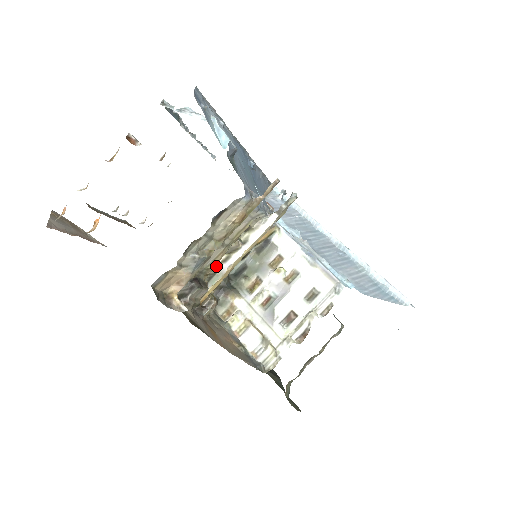
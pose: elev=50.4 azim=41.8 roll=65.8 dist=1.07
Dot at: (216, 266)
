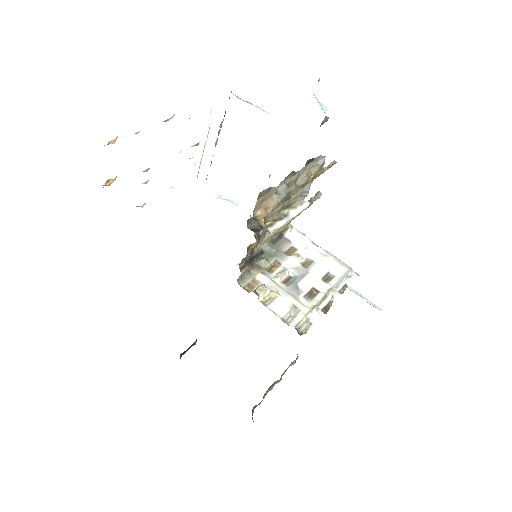
Dot at: occluded
